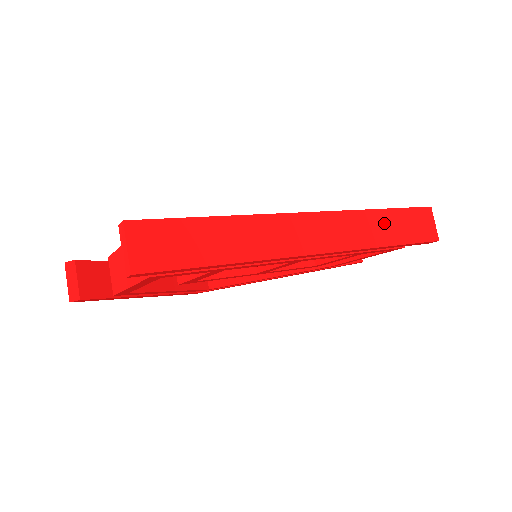
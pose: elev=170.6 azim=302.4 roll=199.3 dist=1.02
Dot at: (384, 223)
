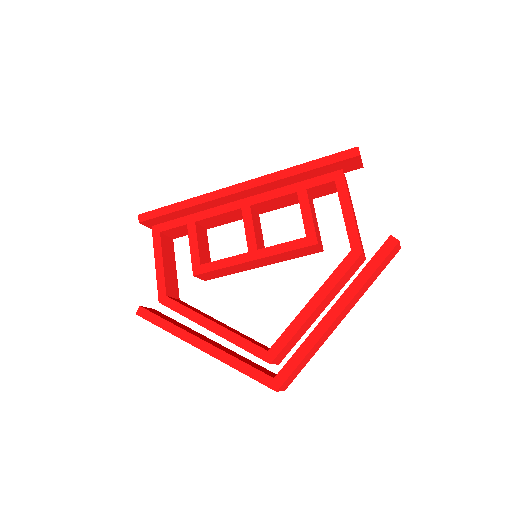
Dot at: occluded
